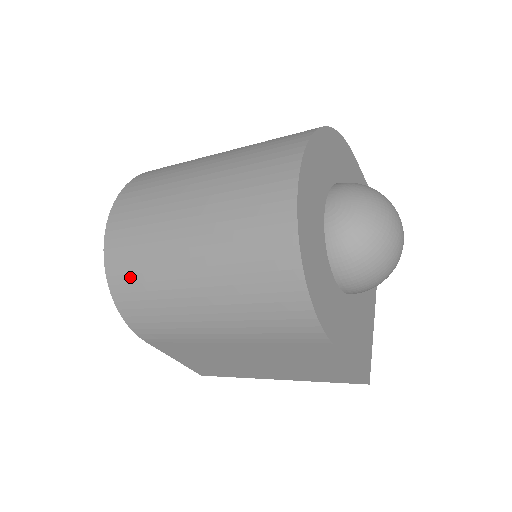
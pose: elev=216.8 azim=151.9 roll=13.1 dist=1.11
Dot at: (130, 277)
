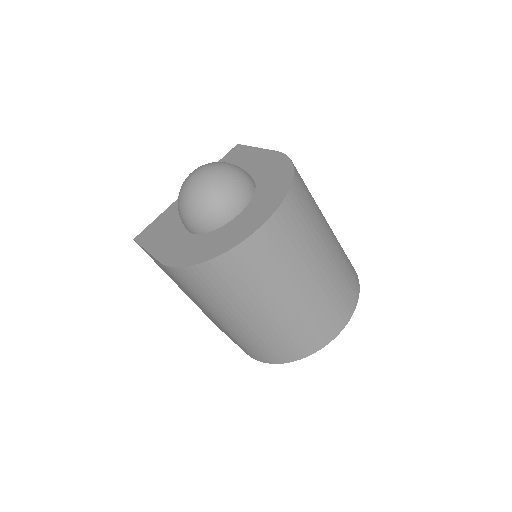
Dot at: (222, 280)
